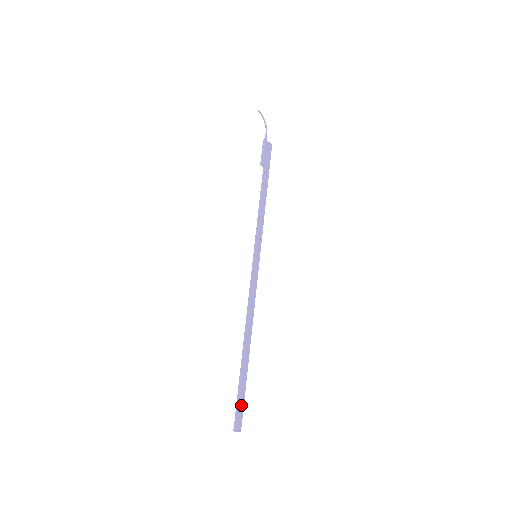
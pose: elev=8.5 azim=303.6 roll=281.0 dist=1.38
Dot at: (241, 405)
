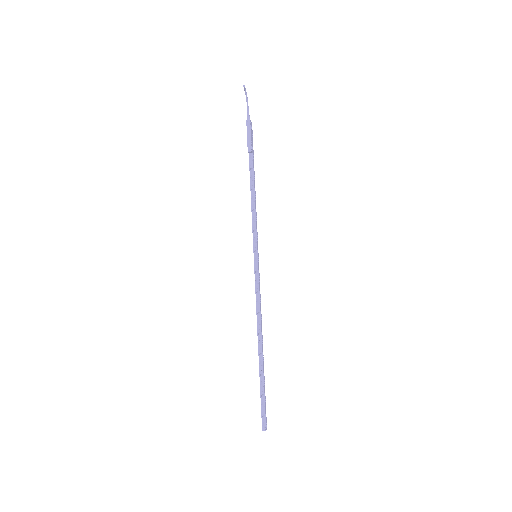
Dot at: (265, 406)
